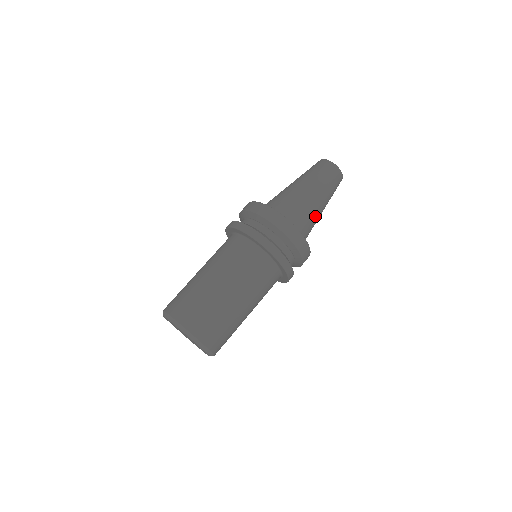
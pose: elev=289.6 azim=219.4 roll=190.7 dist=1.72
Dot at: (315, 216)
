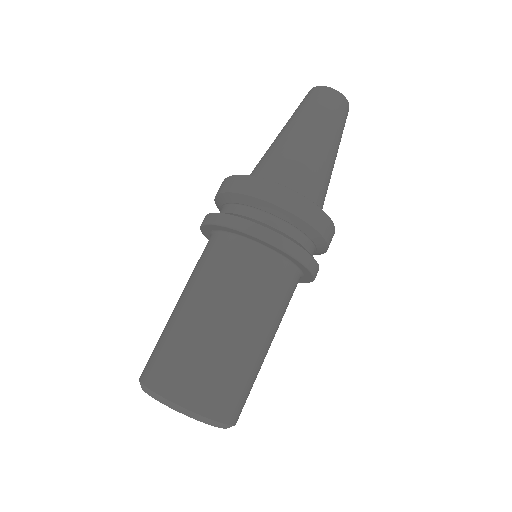
Dot at: (316, 162)
